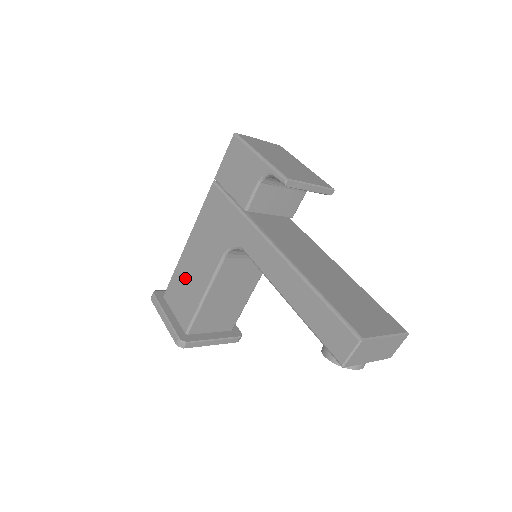
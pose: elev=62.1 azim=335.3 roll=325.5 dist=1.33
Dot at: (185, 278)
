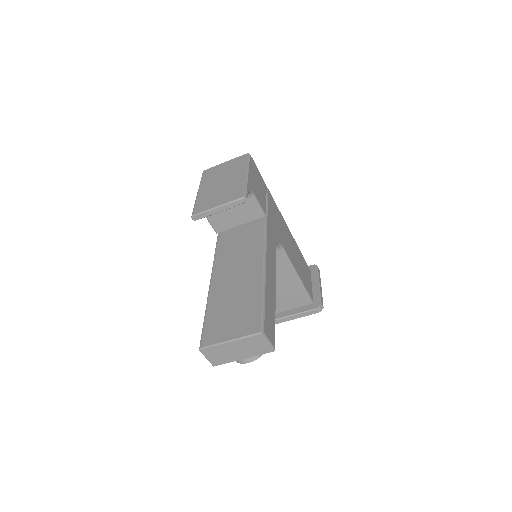
Dot at: occluded
